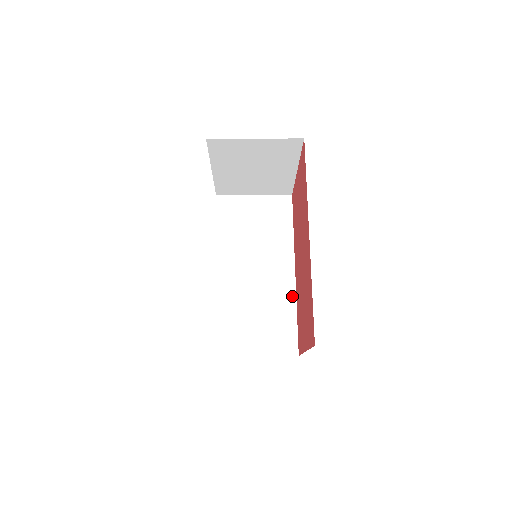
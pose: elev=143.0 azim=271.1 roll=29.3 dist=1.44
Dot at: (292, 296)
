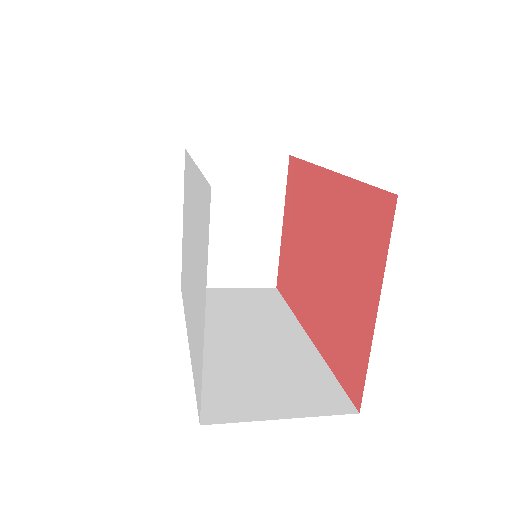
Dot at: (314, 354)
